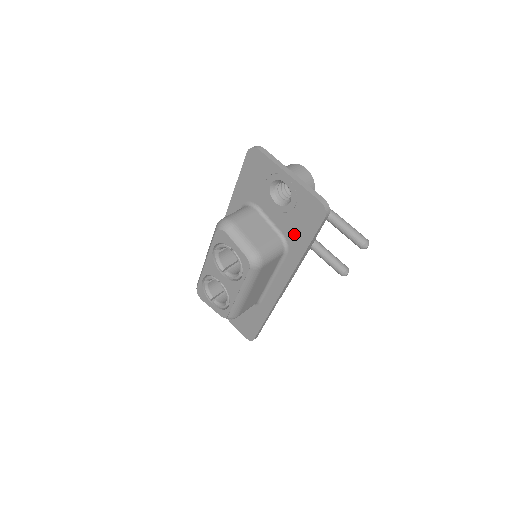
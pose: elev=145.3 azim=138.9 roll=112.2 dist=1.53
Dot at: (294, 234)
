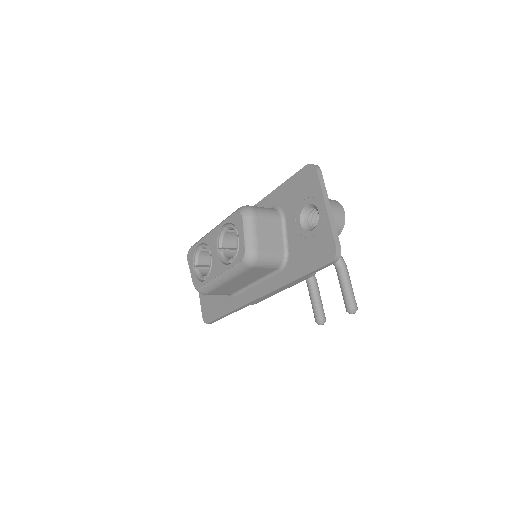
Dot at: (297, 259)
